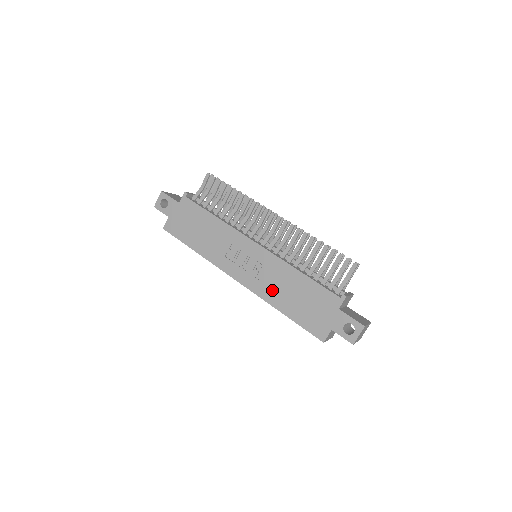
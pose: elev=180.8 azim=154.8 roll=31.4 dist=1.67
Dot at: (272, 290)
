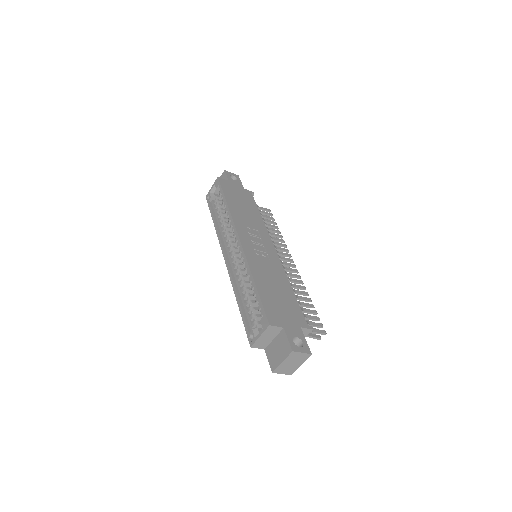
Dot at: (261, 269)
